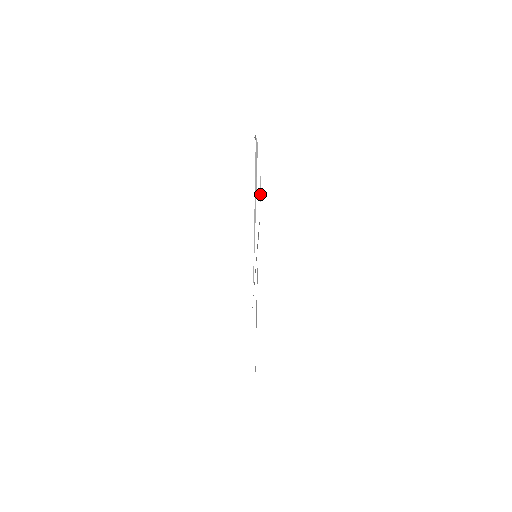
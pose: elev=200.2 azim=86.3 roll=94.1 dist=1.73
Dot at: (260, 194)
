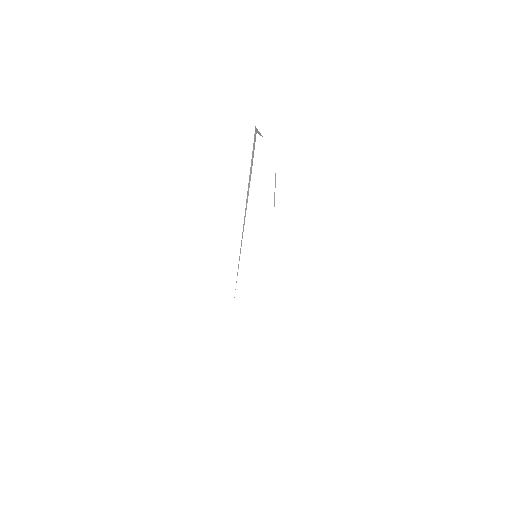
Dot at: occluded
